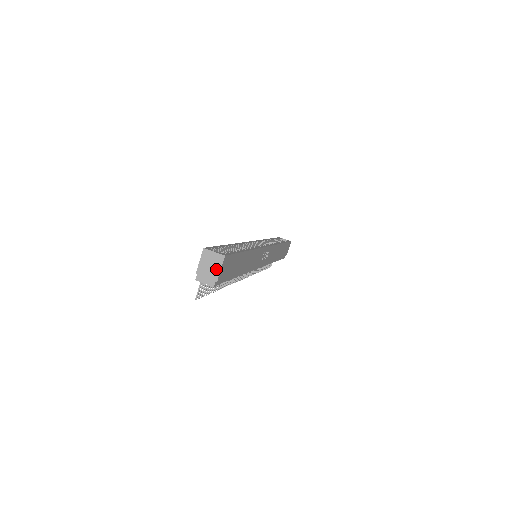
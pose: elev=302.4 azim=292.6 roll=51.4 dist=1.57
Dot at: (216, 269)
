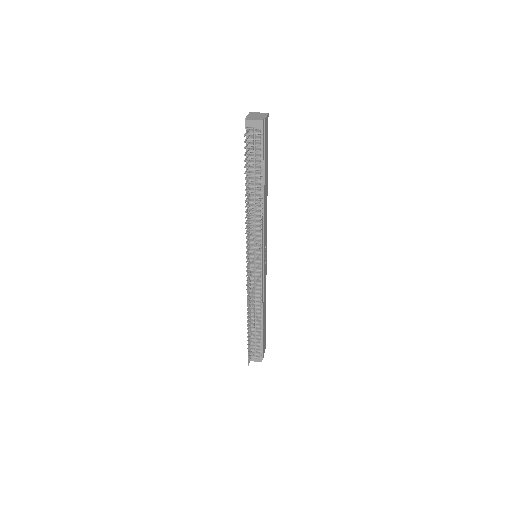
Dot at: (263, 116)
